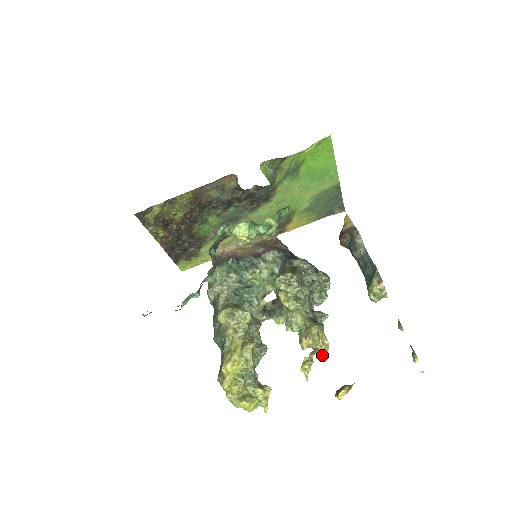
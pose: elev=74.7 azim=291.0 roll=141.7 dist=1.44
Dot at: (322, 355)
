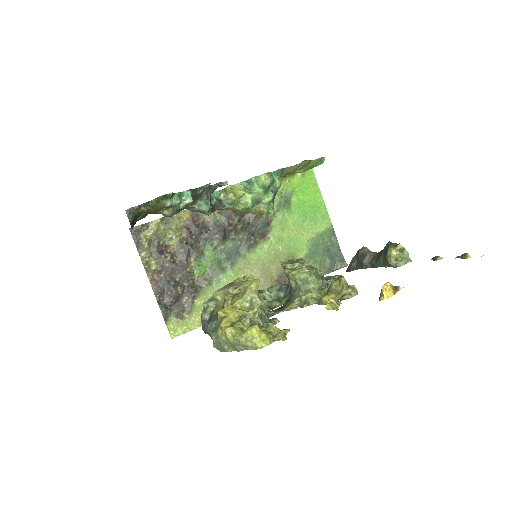
Dot at: (351, 296)
